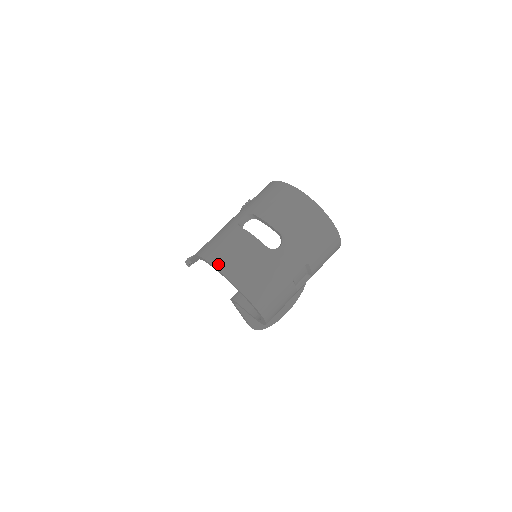
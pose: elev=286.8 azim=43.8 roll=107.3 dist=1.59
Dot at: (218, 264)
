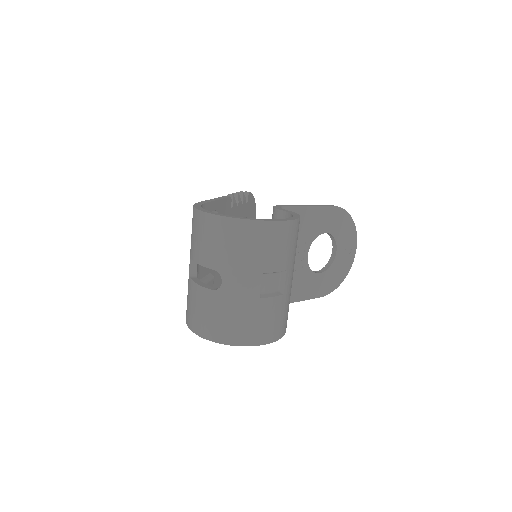
Dot at: (192, 327)
